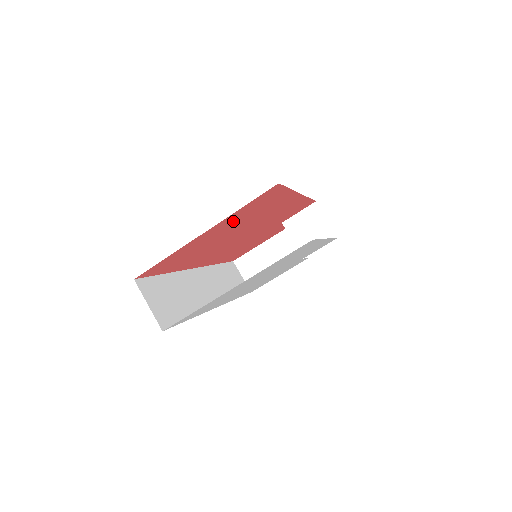
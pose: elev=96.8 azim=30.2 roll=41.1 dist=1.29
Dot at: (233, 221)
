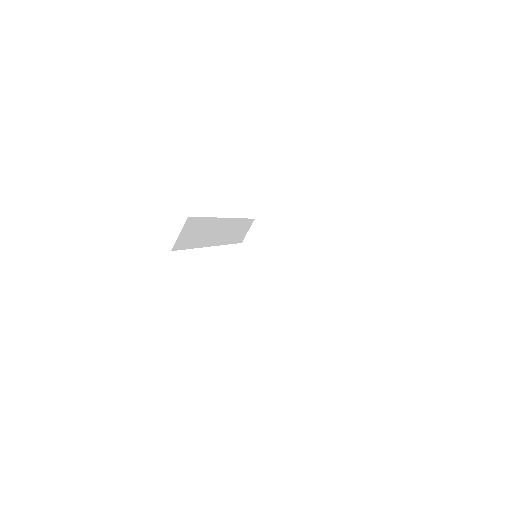
Dot at: occluded
